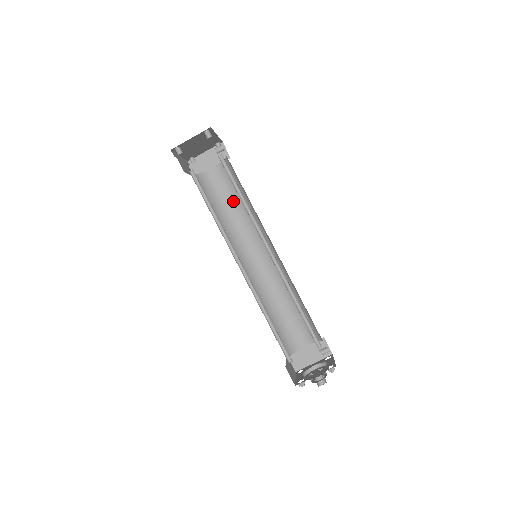
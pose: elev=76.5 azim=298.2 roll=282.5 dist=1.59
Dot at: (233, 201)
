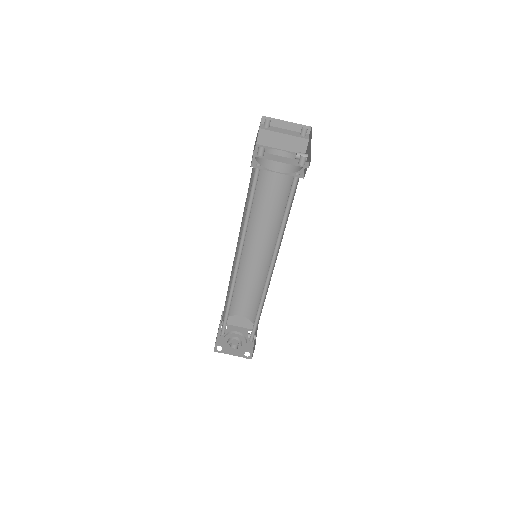
Dot at: (274, 192)
